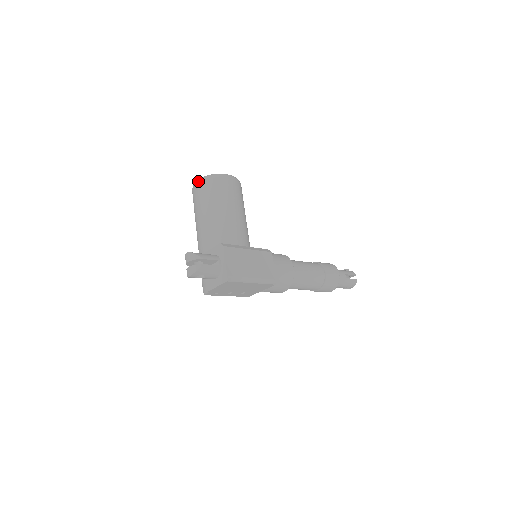
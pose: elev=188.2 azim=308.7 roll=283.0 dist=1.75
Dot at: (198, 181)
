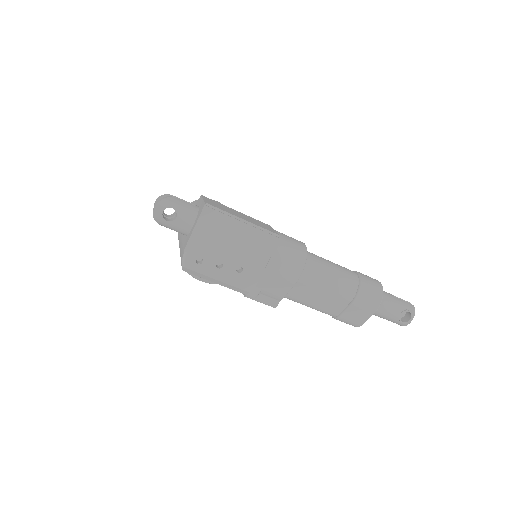
Dot at: occluded
